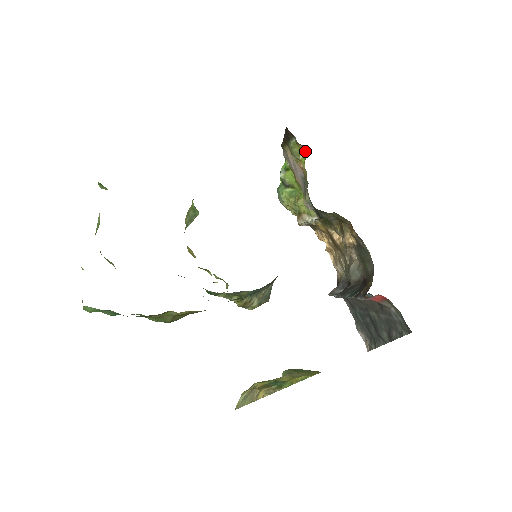
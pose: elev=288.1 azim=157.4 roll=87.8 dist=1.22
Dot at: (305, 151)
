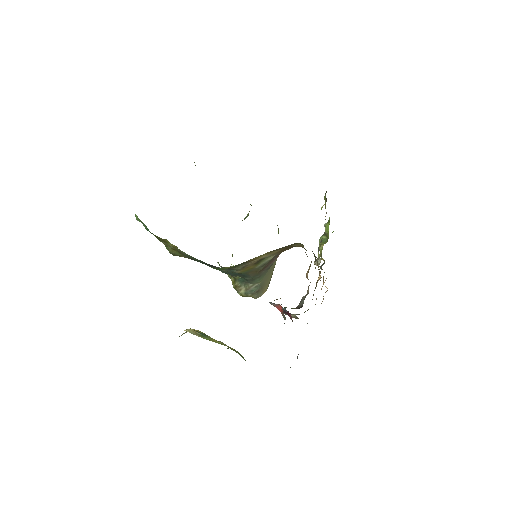
Dot at: occluded
